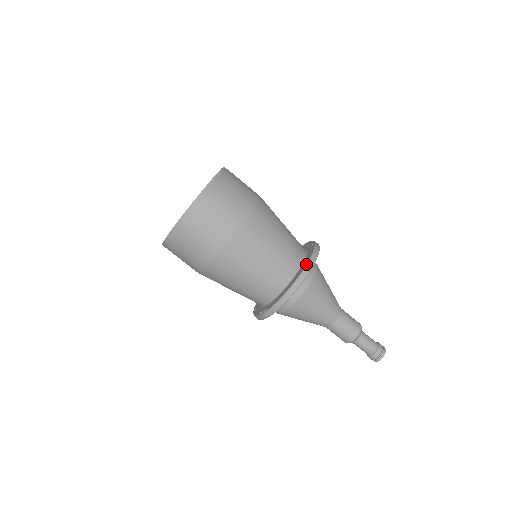
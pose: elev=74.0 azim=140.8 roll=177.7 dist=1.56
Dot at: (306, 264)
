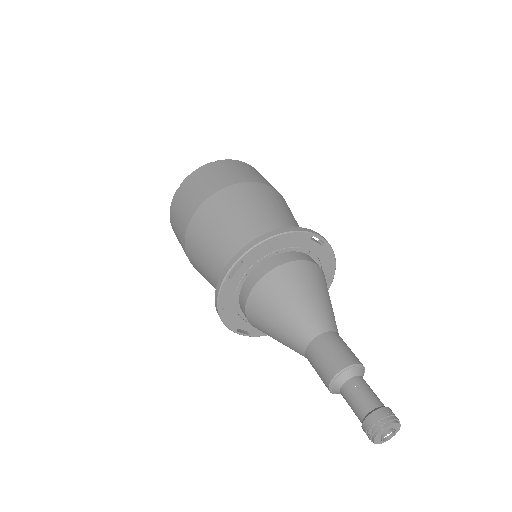
Dot at: (313, 231)
